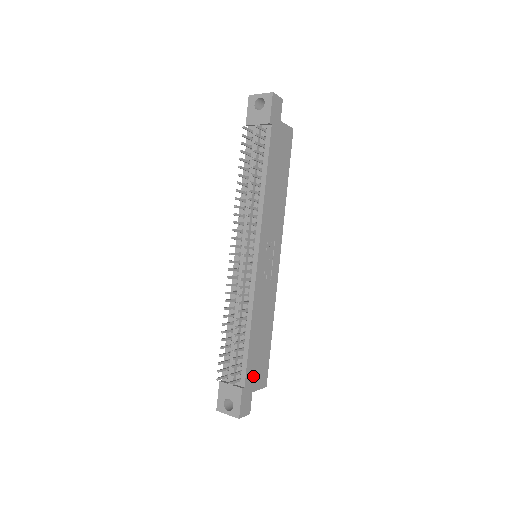
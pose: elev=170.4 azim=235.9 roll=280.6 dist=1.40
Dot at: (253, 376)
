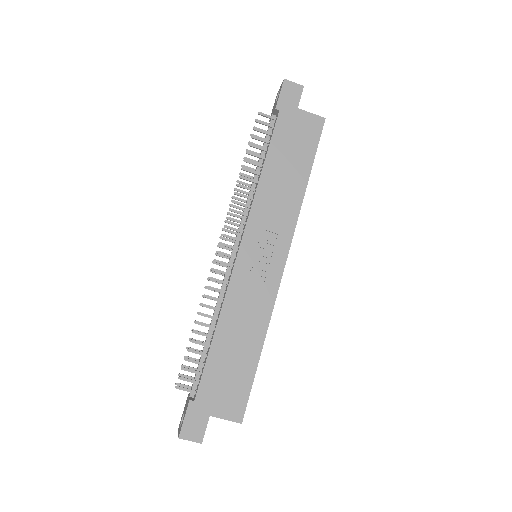
Dot at: (214, 394)
